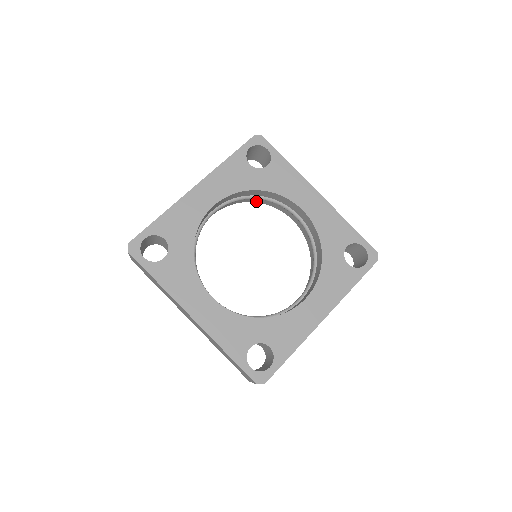
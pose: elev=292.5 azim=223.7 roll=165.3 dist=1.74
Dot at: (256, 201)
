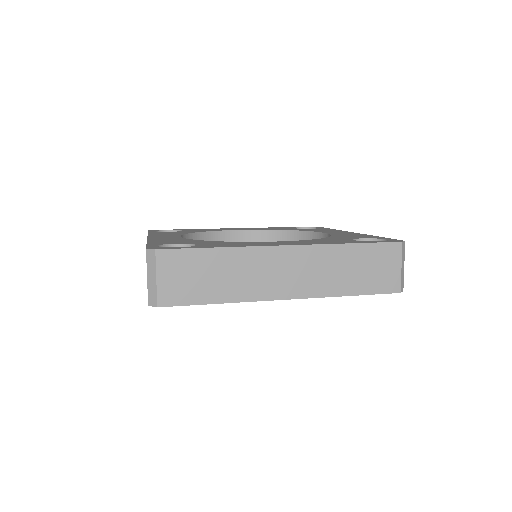
Dot at: occluded
